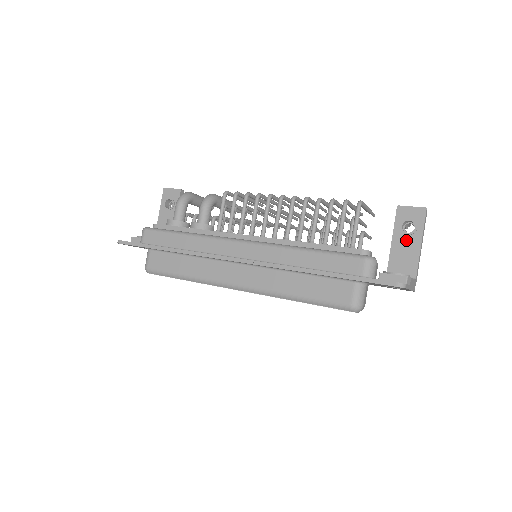
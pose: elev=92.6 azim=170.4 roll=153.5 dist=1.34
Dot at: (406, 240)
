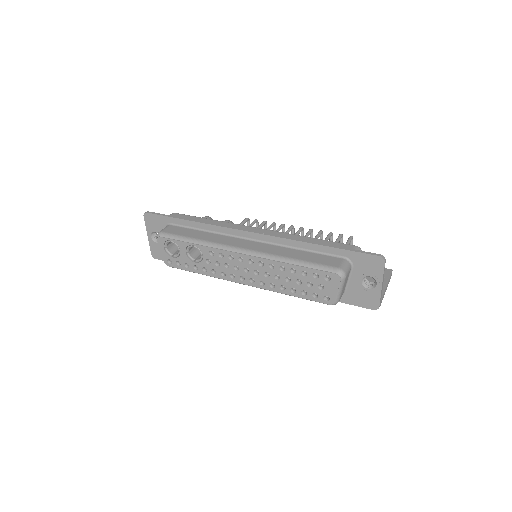
Dot at: occluded
